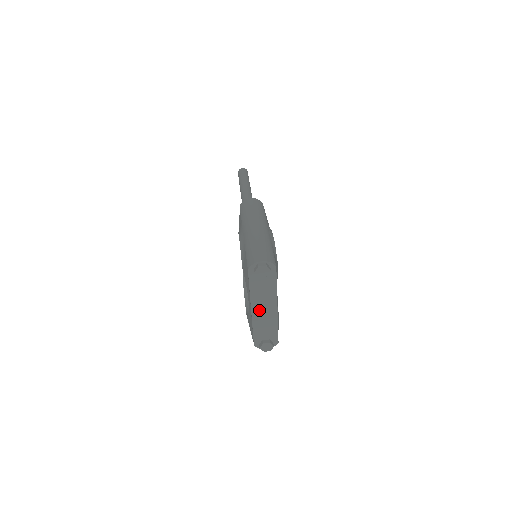
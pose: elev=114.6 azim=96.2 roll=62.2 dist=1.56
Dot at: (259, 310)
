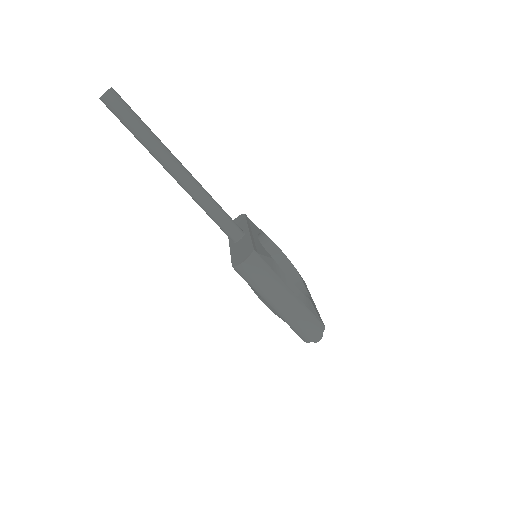
Dot at: occluded
